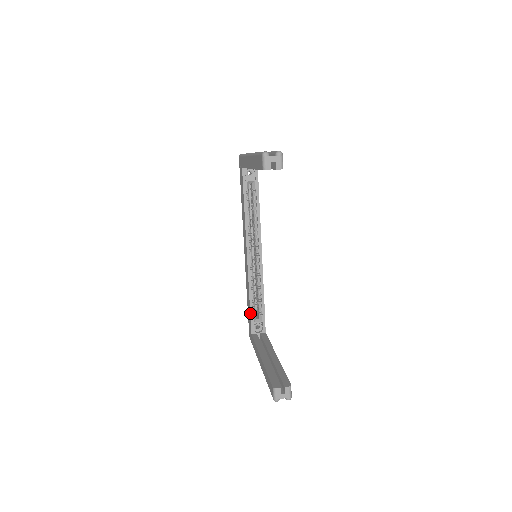
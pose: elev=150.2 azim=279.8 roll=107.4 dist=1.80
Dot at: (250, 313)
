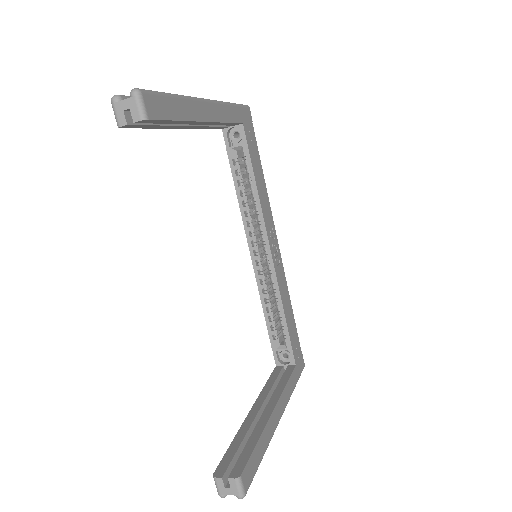
Dot at: (269, 336)
